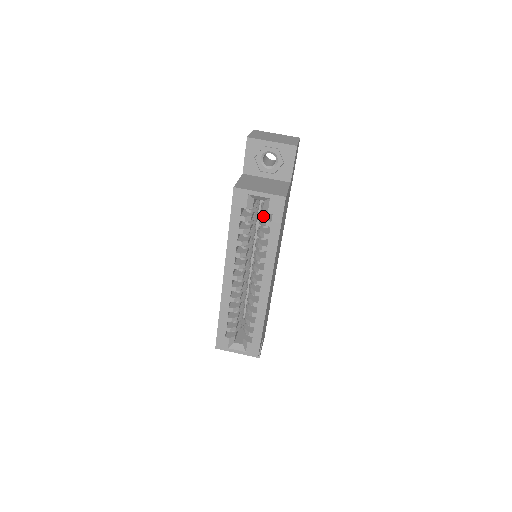
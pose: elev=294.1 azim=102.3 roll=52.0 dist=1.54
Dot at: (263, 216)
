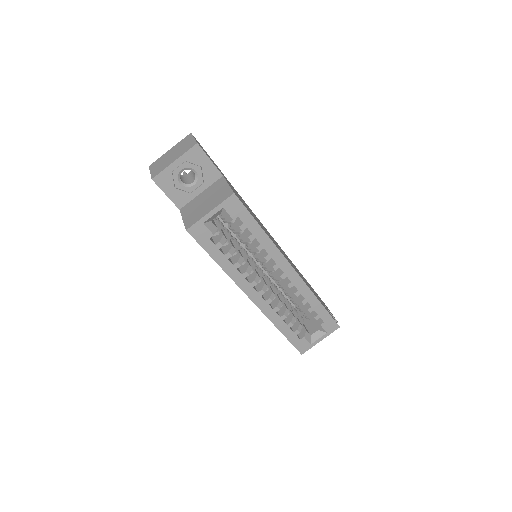
Dot at: (232, 225)
